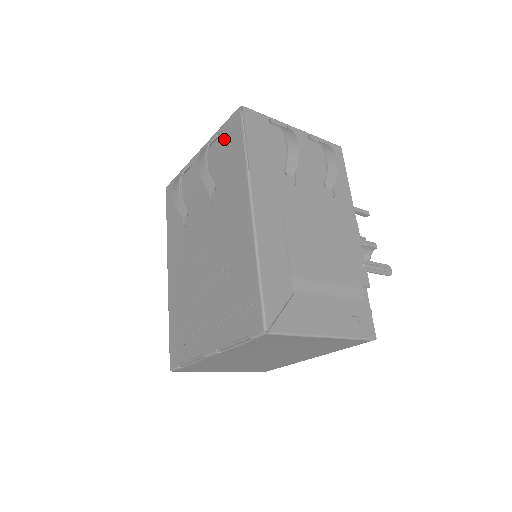
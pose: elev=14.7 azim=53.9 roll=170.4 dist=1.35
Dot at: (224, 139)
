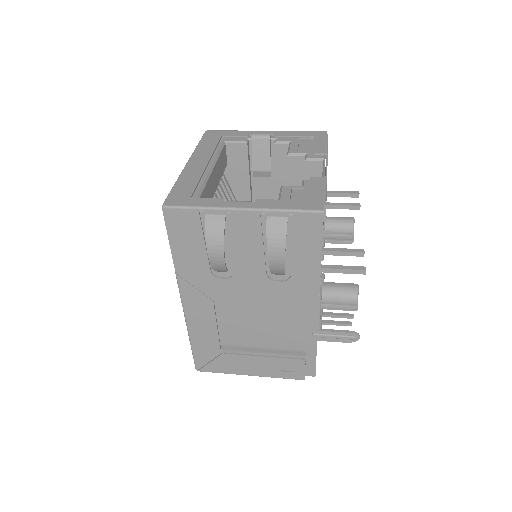
Dot at: occluded
